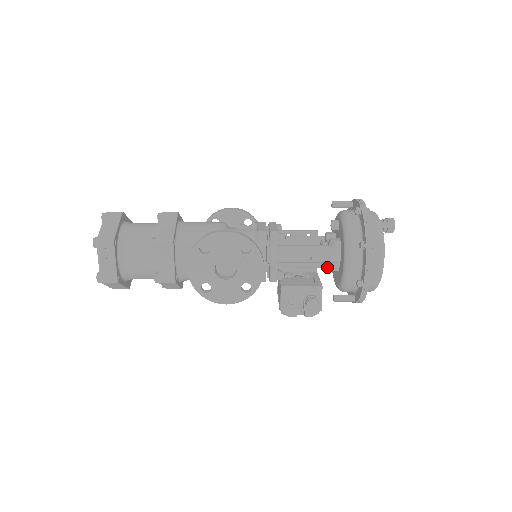
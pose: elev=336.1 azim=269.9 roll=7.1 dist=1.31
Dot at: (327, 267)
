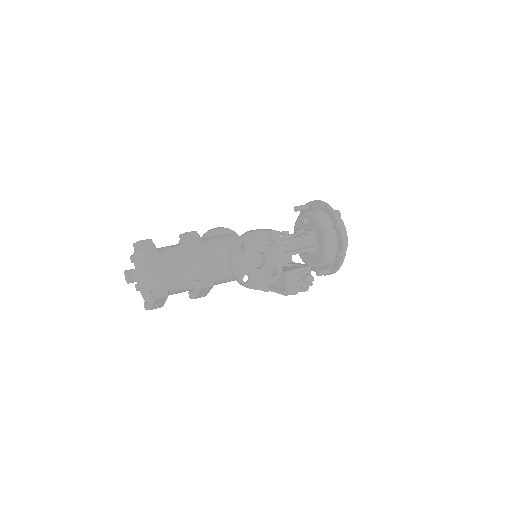
Dot at: (310, 251)
